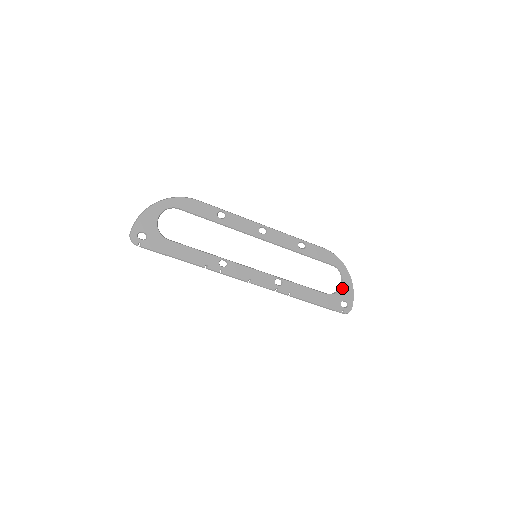
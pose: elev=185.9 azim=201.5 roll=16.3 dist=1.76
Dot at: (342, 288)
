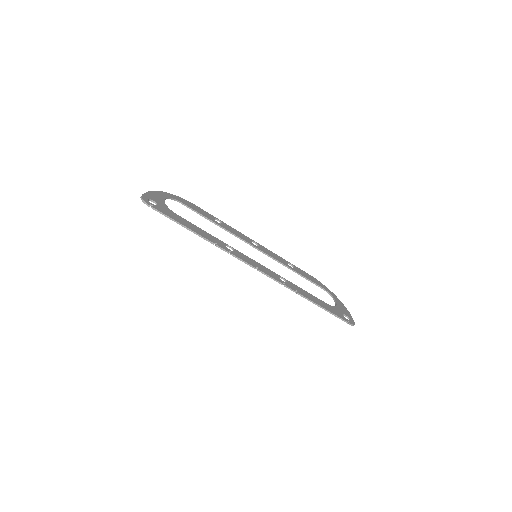
Dot at: (338, 305)
